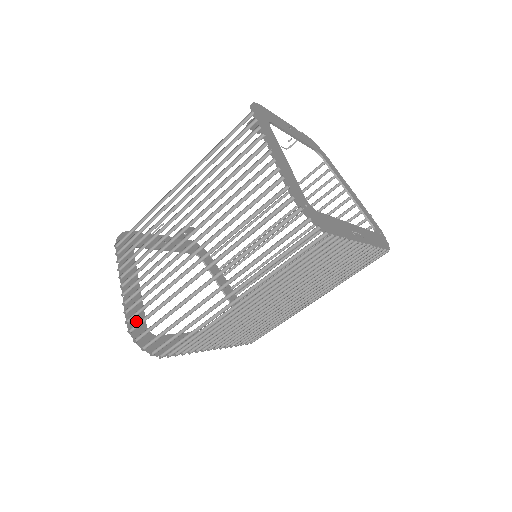
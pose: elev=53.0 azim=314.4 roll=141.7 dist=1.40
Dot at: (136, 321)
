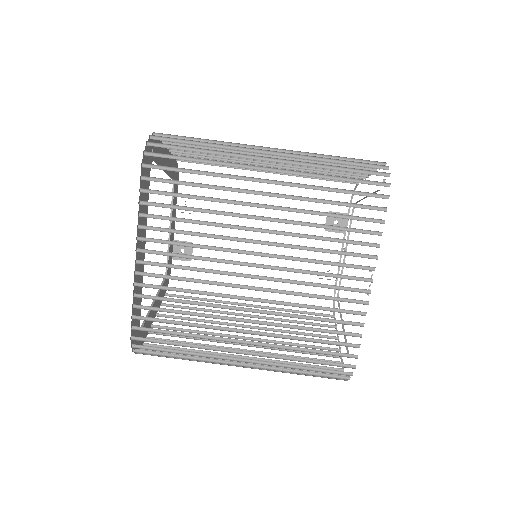
Dot at: (157, 148)
